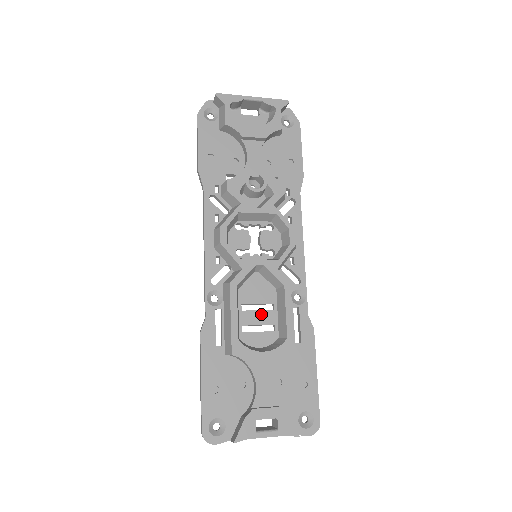
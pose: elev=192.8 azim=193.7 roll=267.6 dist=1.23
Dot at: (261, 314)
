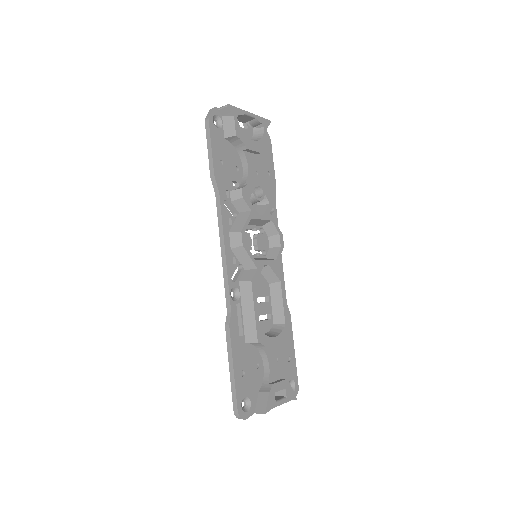
Dot at: (263, 306)
